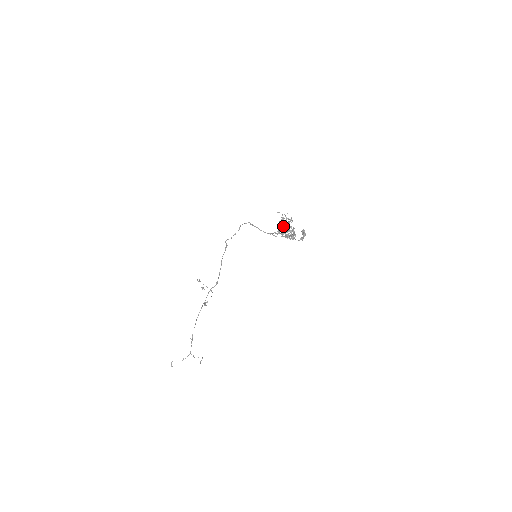
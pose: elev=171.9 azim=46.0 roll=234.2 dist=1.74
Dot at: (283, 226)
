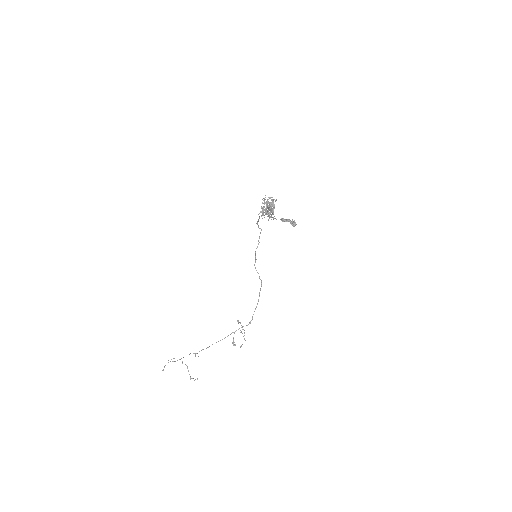
Dot at: occluded
